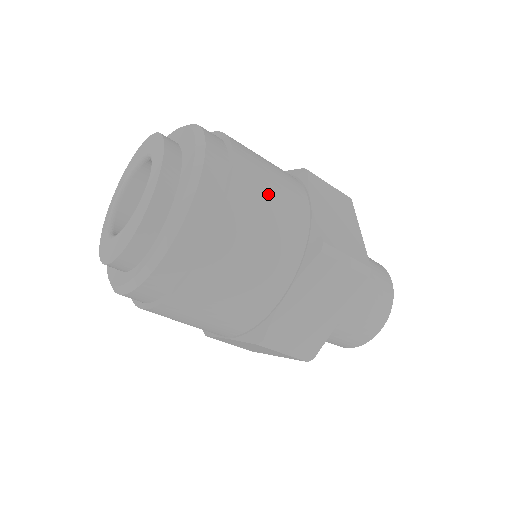
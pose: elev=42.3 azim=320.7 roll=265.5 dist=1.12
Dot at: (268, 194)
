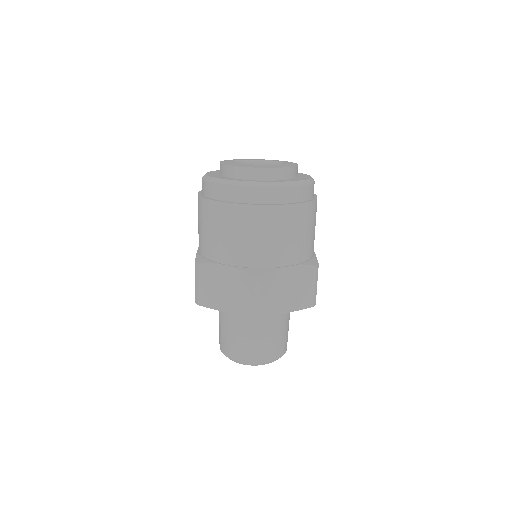
Dot at: occluded
